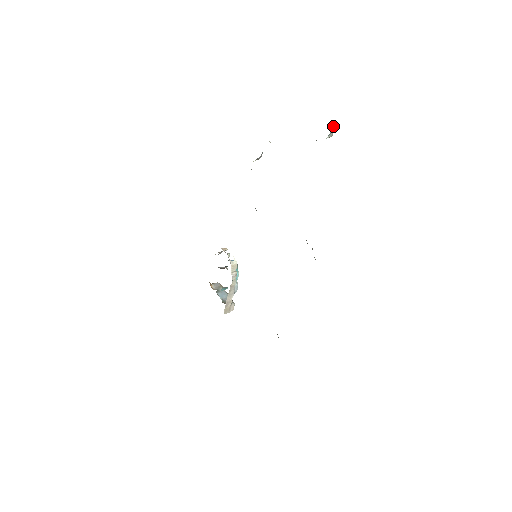
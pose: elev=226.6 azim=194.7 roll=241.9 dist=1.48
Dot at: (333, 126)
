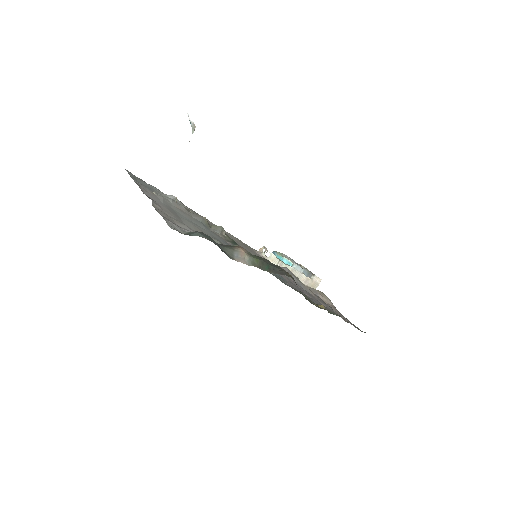
Dot at: occluded
